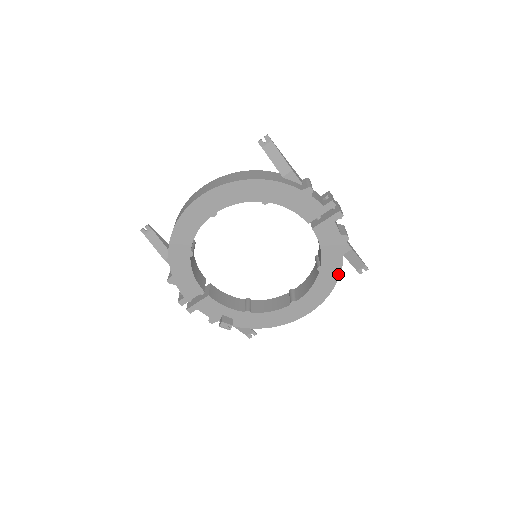
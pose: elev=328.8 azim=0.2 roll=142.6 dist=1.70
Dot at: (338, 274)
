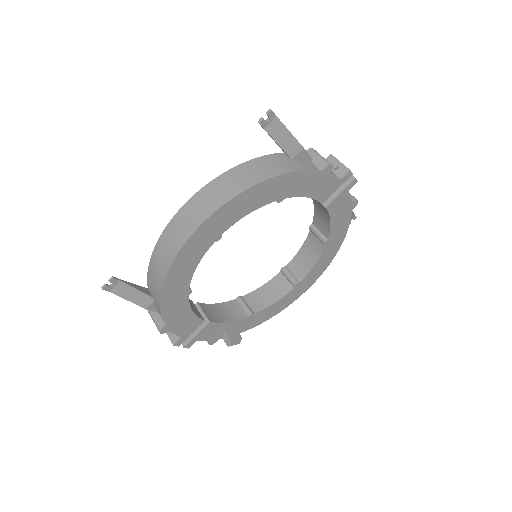
Dot at: (342, 240)
